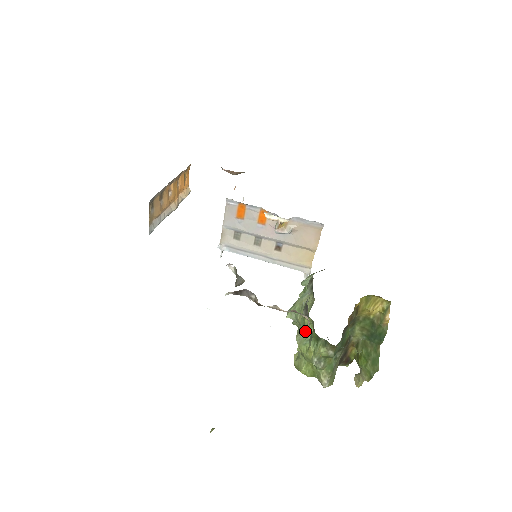
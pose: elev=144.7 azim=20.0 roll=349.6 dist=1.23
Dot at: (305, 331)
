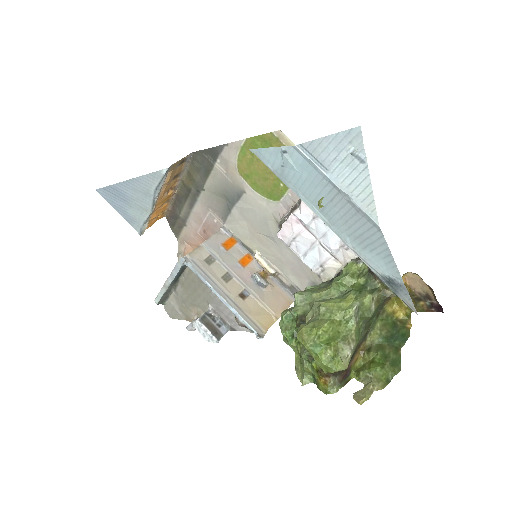
Dot at: (329, 298)
